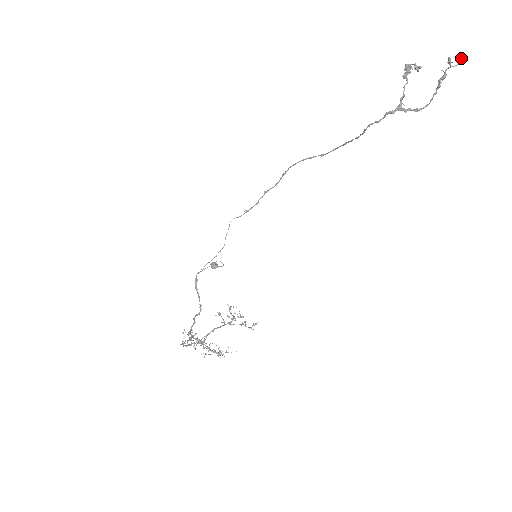
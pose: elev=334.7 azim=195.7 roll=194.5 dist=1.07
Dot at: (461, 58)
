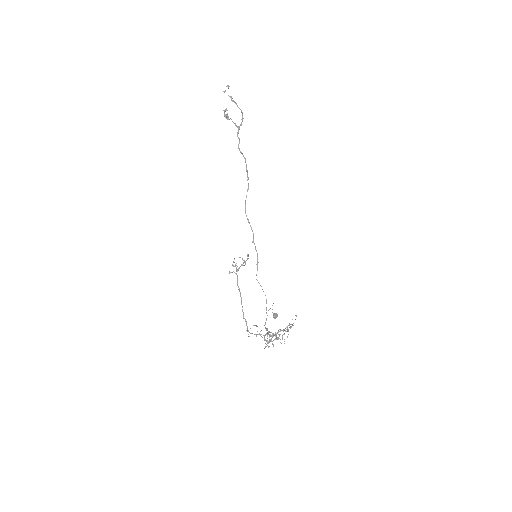
Dot at: (227, 86)
